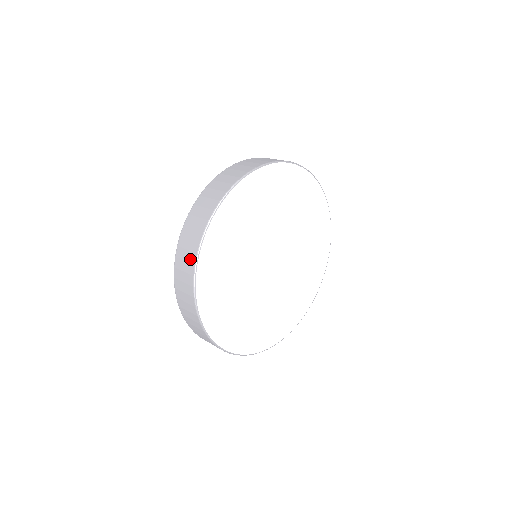
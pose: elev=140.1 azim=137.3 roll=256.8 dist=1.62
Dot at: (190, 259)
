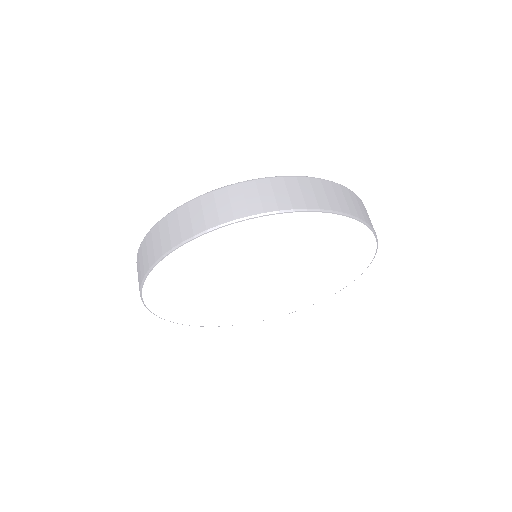
Dot at: (141, 271)
